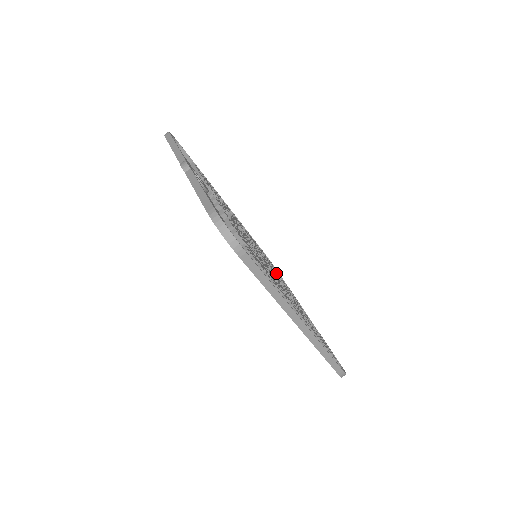
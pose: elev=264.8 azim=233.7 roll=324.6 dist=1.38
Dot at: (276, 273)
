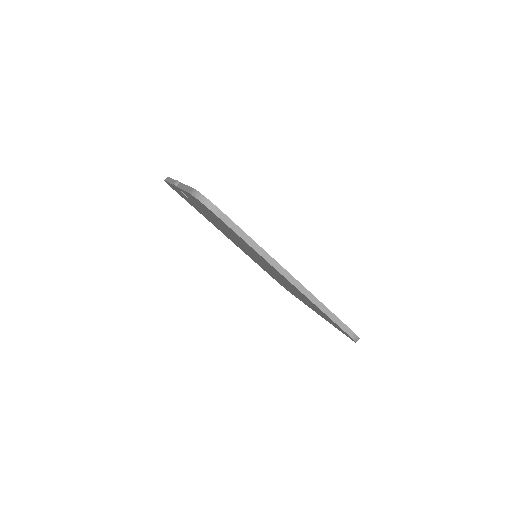
Dot at: occluded
